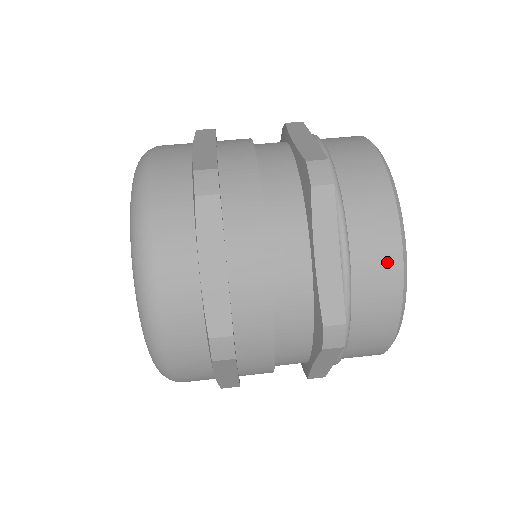
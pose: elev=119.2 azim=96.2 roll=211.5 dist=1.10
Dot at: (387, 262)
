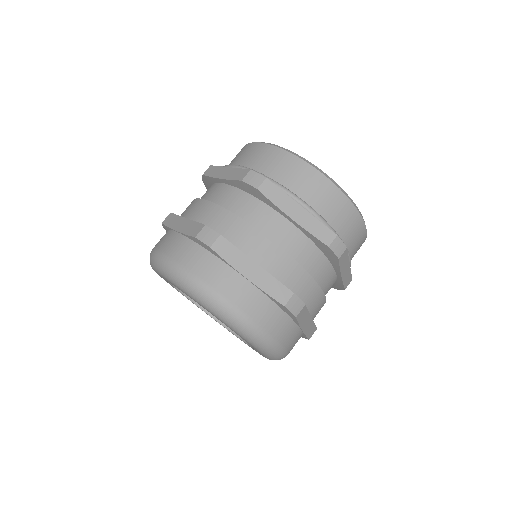
Dot at: (325, 189)
